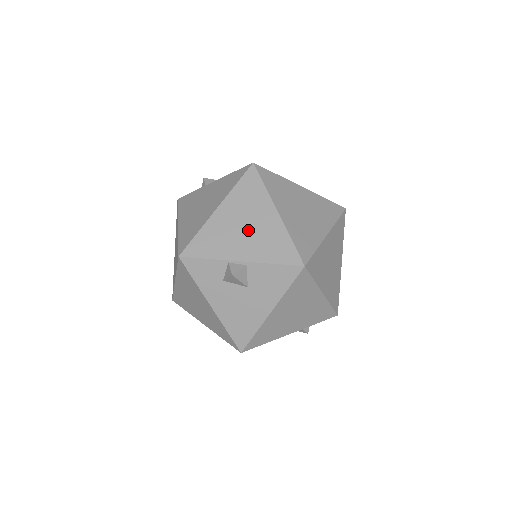
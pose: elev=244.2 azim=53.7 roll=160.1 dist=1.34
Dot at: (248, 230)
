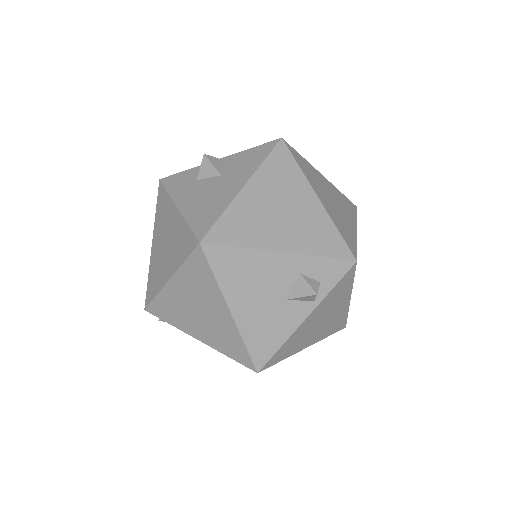
Dot at: occluded
